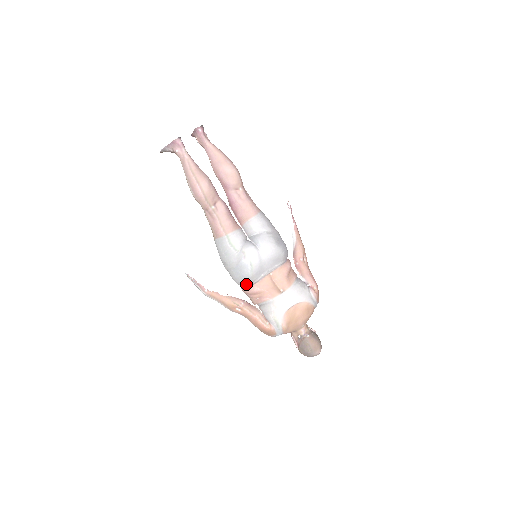
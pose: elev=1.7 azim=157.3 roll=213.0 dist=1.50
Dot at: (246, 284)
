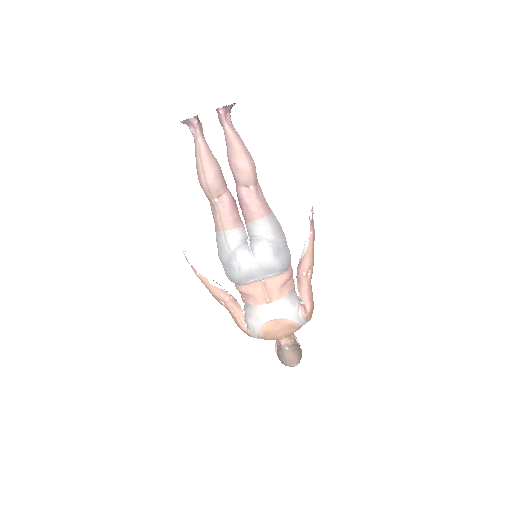
Dot at: occluded
